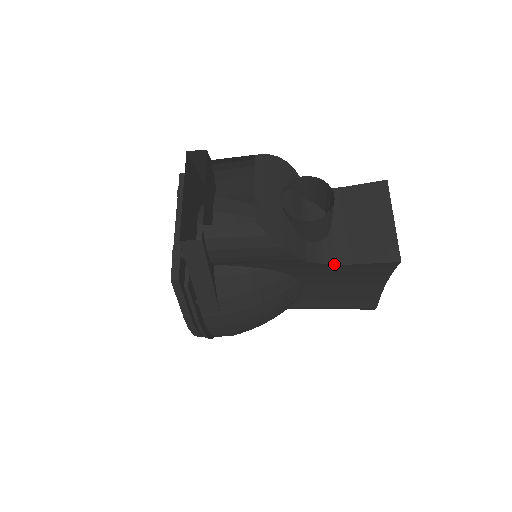
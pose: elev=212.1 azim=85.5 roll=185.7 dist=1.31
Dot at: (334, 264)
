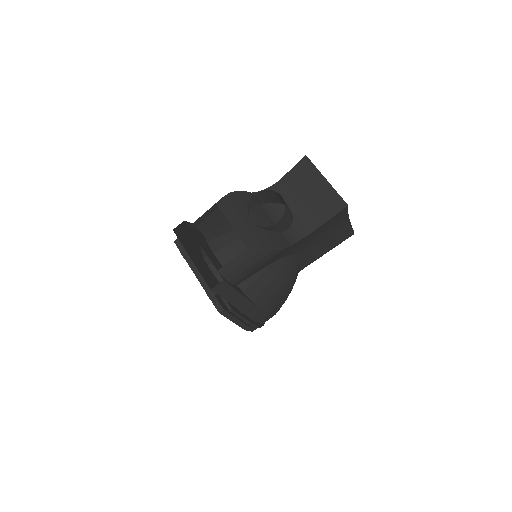
Dot at: (309, 234)
